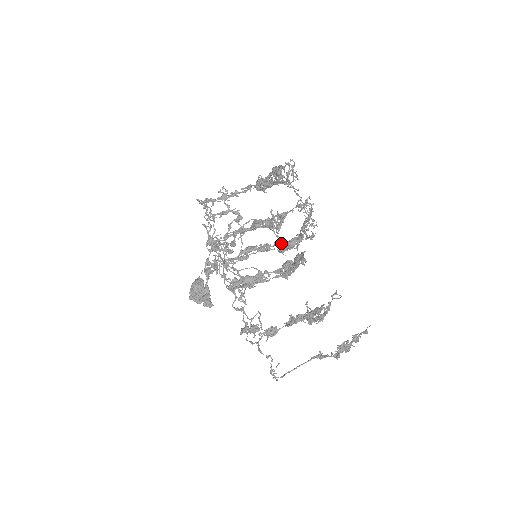
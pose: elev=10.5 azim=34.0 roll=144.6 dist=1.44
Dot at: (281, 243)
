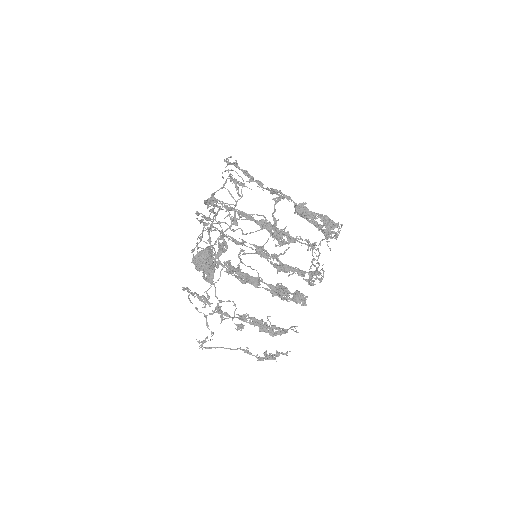
Dot at: (280, 262)
